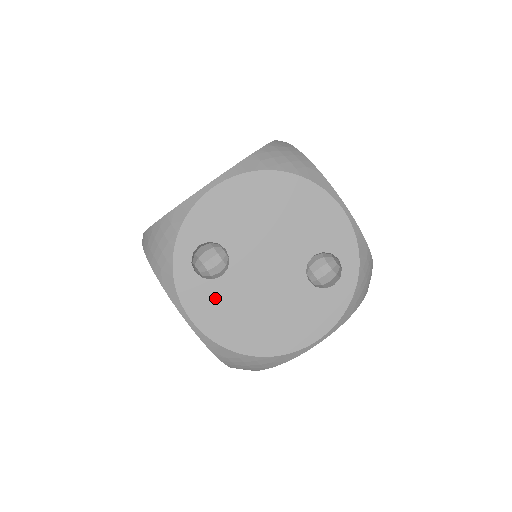
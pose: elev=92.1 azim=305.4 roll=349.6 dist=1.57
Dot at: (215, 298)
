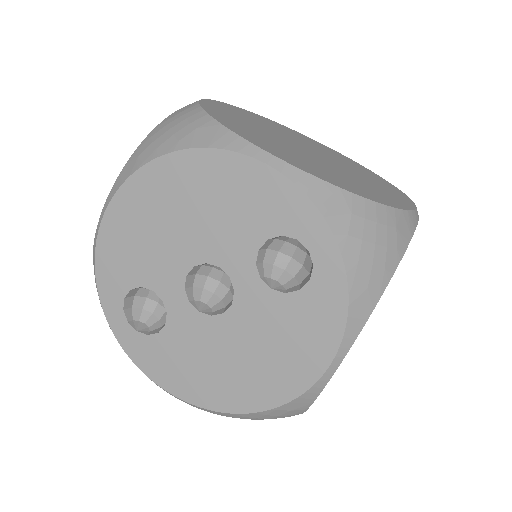
Dot at: occluded
